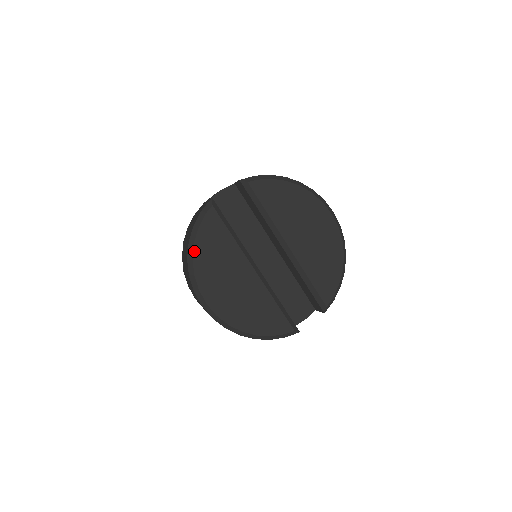
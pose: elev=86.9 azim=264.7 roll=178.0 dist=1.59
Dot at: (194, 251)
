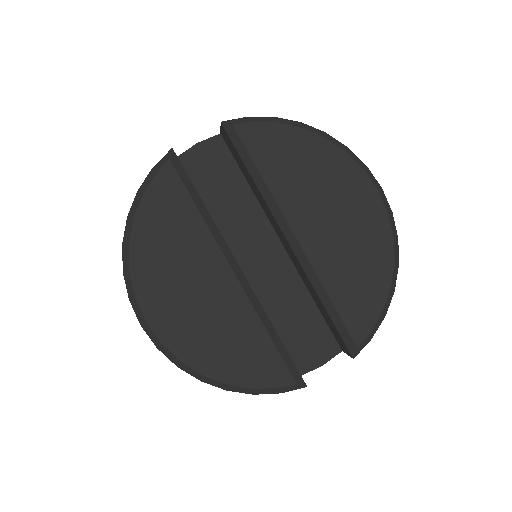
Dot at: (132, 232)
